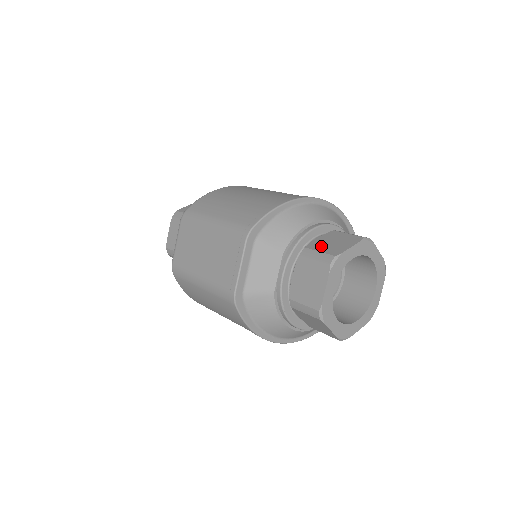
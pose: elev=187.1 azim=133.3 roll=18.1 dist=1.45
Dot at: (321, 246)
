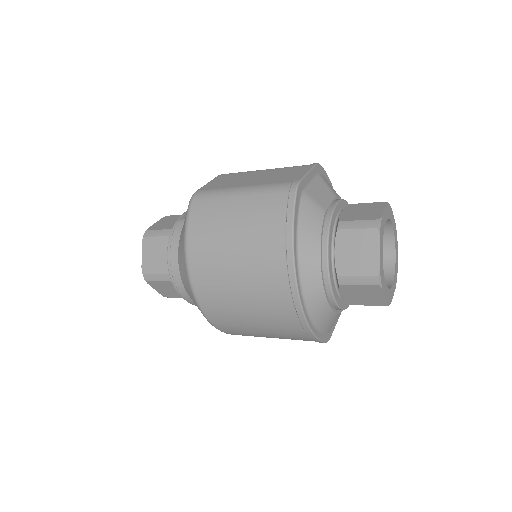
Dot at: occluded
